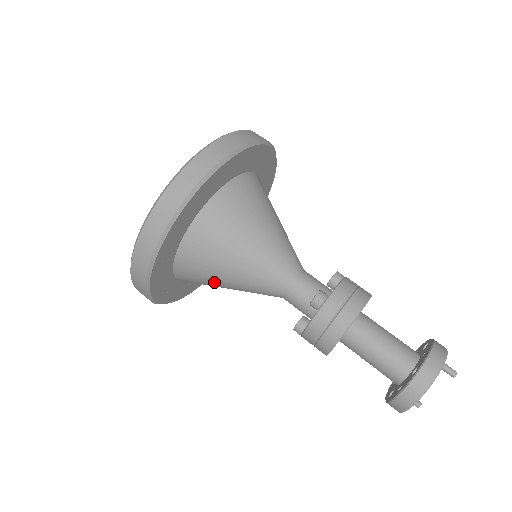
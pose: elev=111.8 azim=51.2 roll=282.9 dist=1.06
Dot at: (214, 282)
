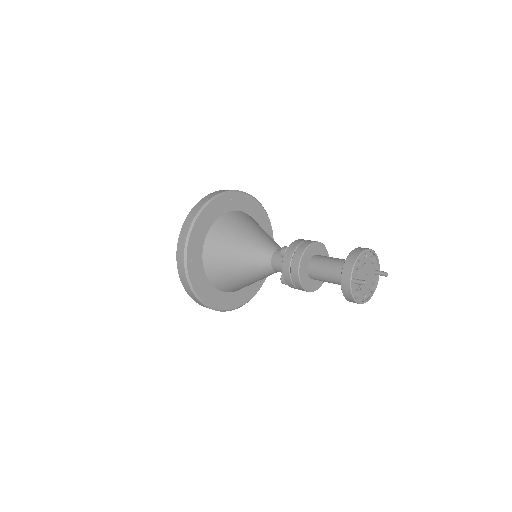
Dot at: (239, 230)
